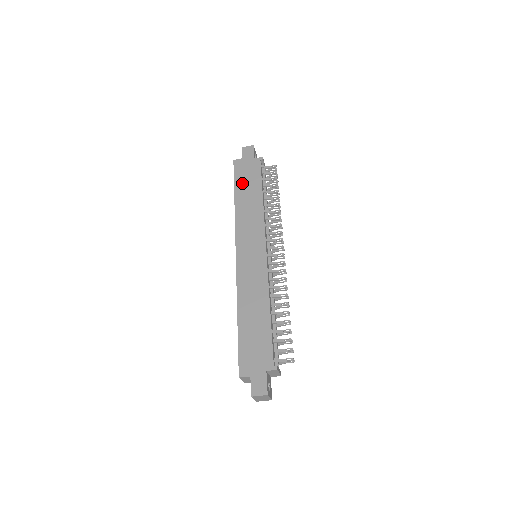
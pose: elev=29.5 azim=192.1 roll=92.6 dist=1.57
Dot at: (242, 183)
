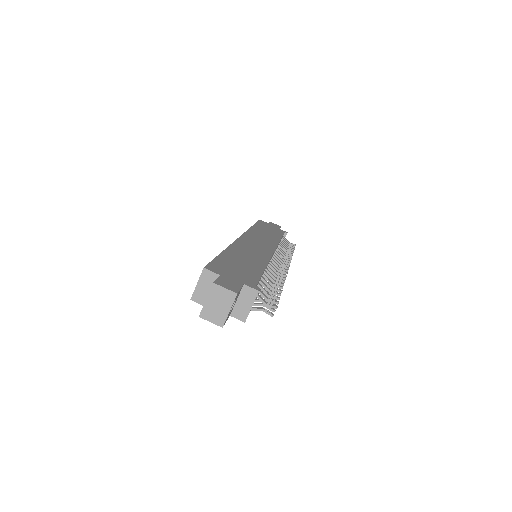
Dot at: (263, 227)
